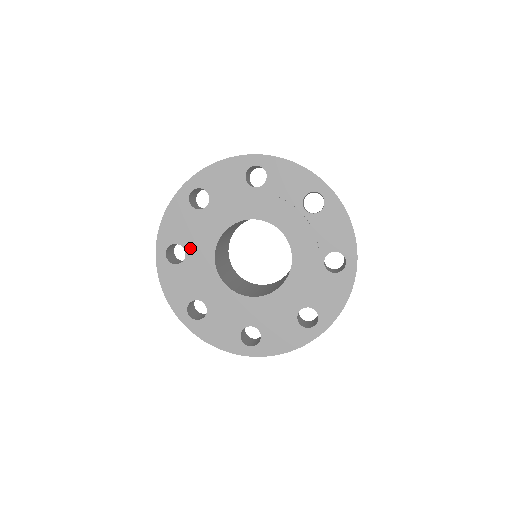
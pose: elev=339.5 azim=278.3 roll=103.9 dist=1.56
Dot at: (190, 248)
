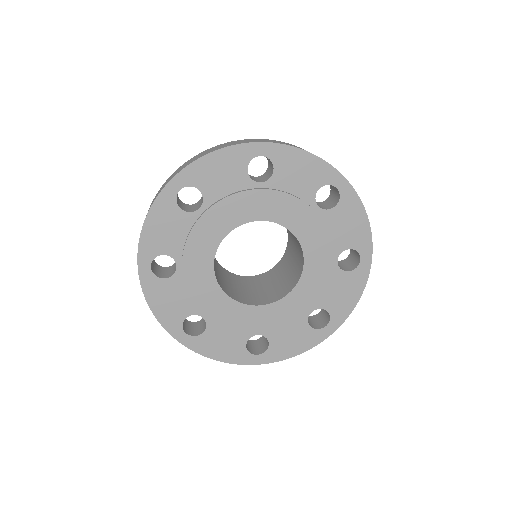
Dot at: (183, 259)
